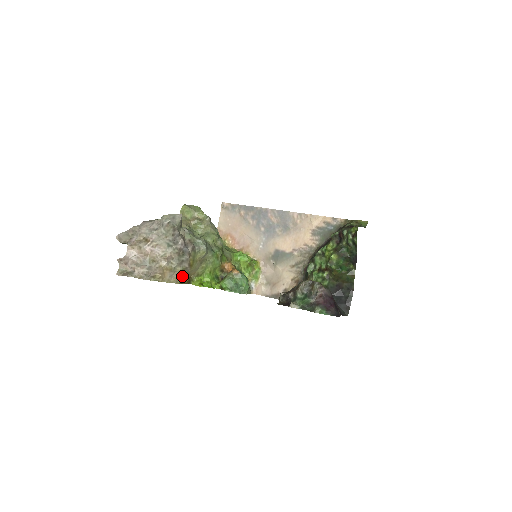
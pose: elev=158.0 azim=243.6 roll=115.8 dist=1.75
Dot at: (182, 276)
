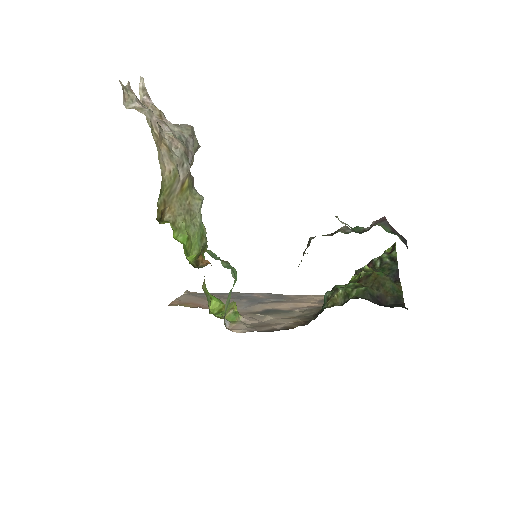
Dot at: (167, 183)
